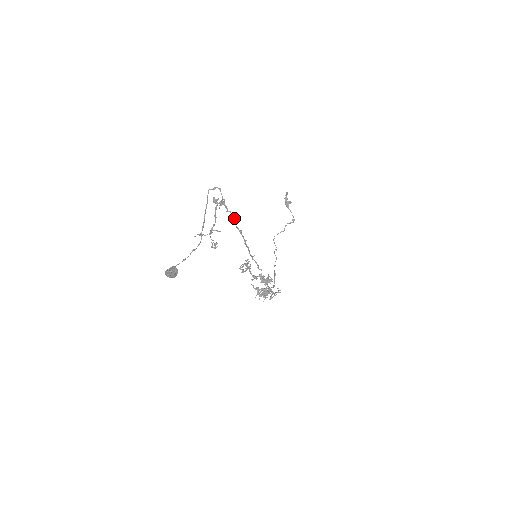
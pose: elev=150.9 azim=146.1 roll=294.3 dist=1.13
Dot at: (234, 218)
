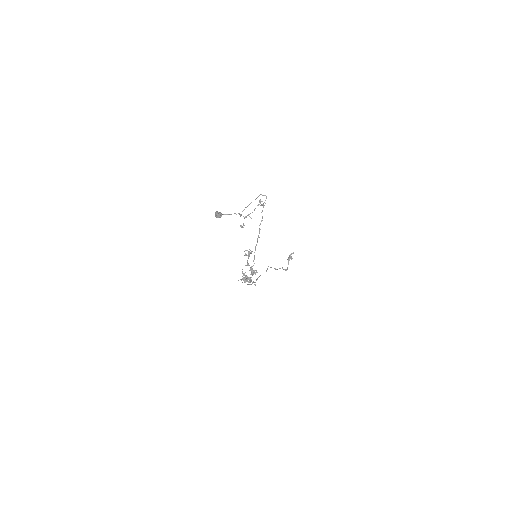
Dot at: occluded
